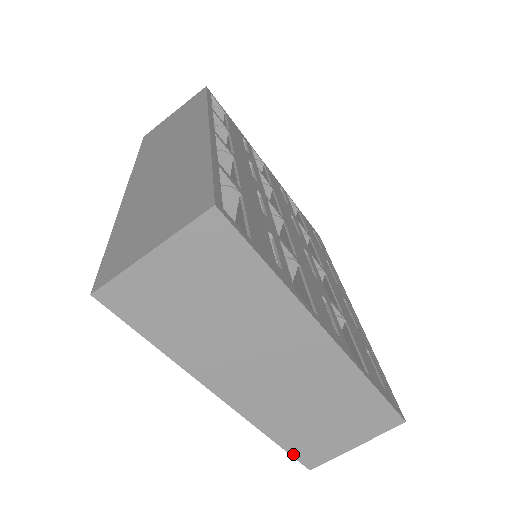
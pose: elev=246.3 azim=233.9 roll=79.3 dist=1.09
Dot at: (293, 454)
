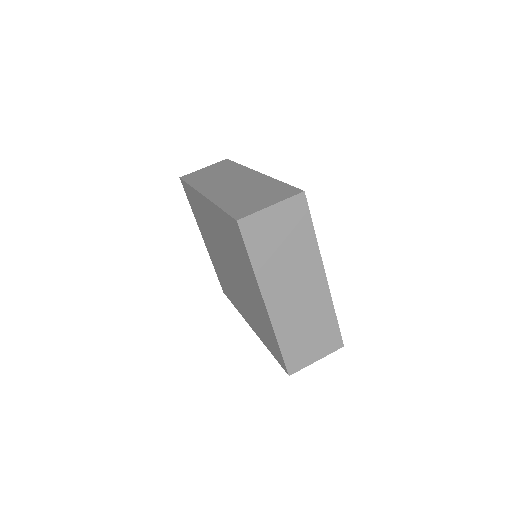
Dot at: (285, 359)
